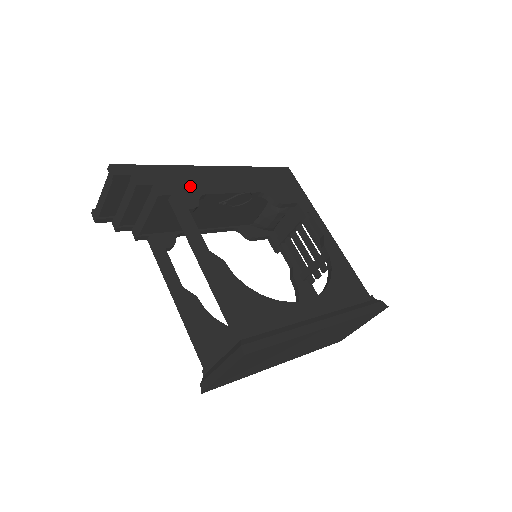
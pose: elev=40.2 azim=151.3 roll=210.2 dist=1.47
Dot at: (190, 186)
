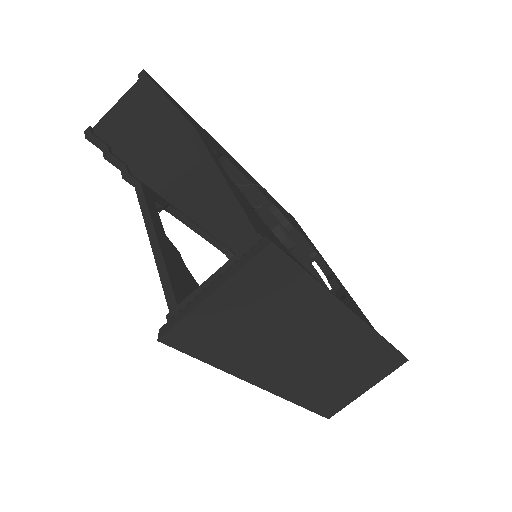
Dot at: (213, 143)
